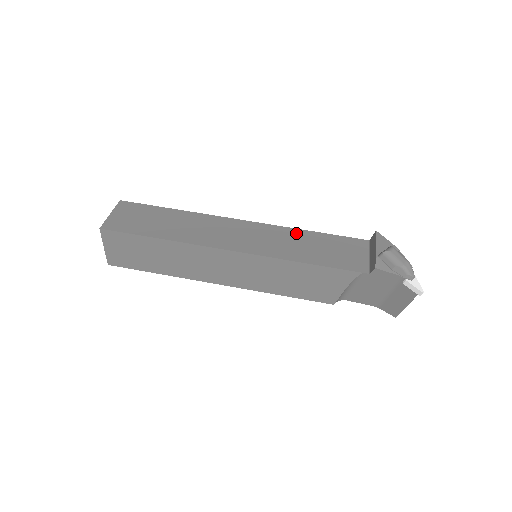
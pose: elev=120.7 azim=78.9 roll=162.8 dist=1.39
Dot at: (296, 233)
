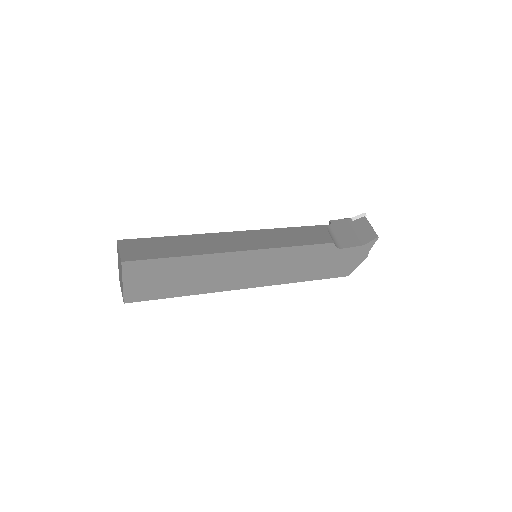
Dot at: occluded
